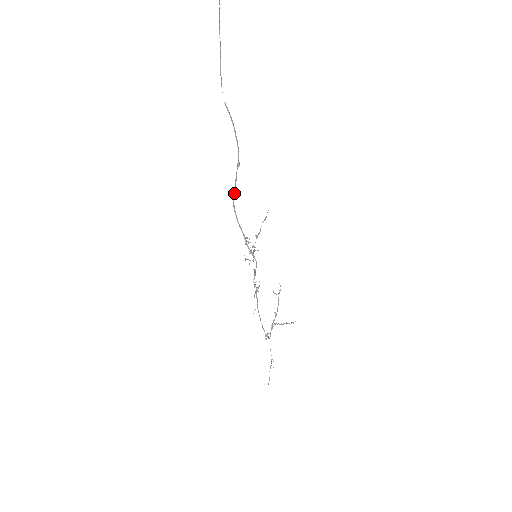
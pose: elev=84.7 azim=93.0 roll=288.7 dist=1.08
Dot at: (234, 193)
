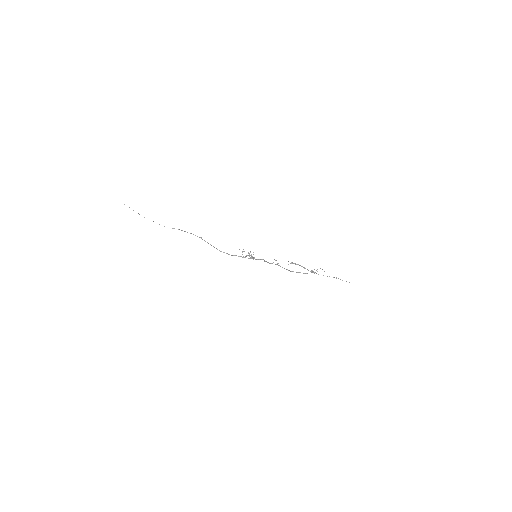
Dot at: (213, 246)
